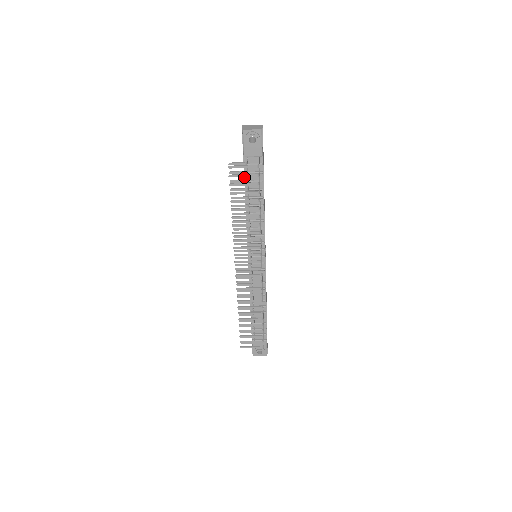
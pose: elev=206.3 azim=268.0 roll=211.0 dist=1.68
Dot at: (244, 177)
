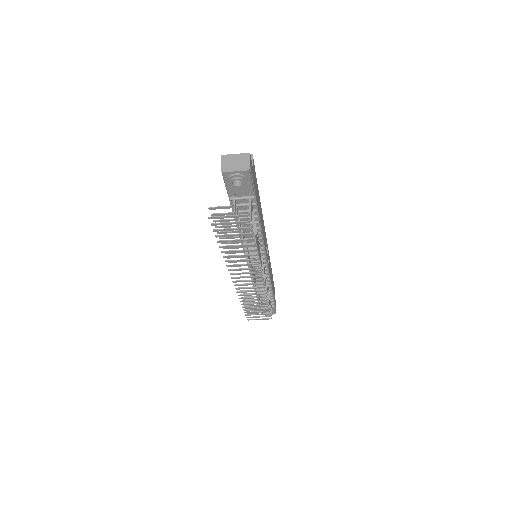
Dot at: occluded
